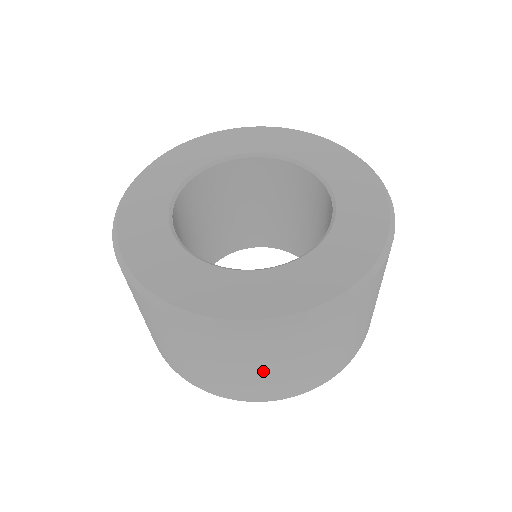
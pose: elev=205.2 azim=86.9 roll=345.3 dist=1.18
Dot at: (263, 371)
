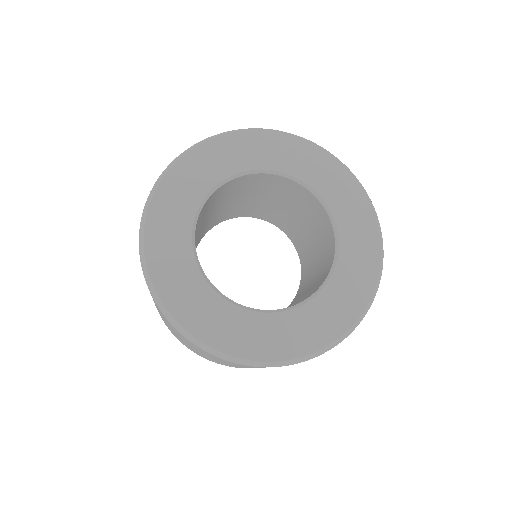
Dot at: occluded
